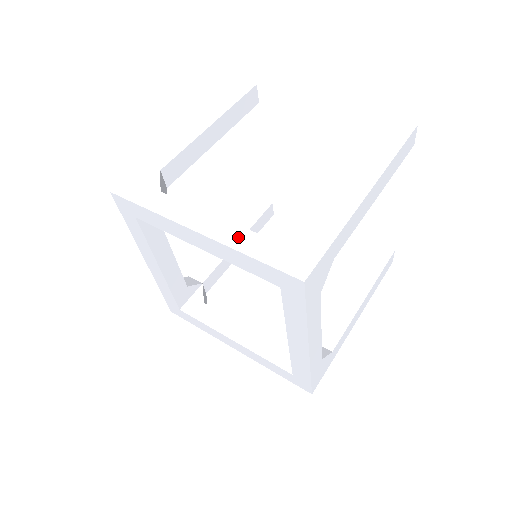
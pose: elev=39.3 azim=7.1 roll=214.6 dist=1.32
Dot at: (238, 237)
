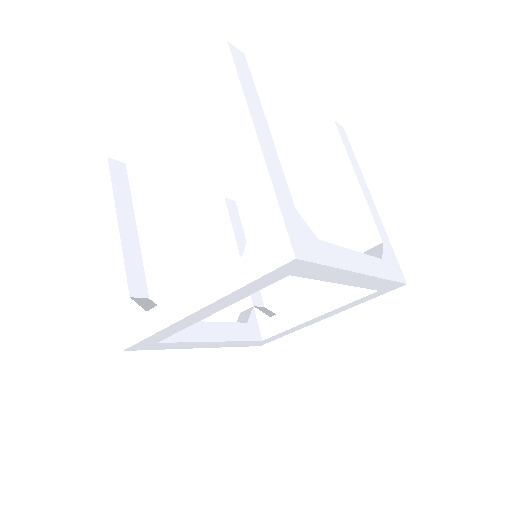
Dot at: (376, 266)
